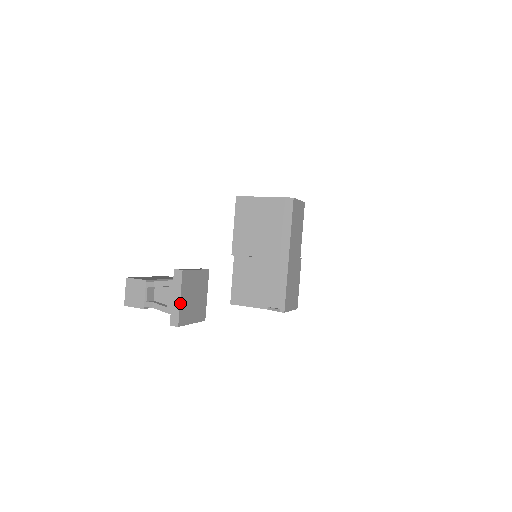
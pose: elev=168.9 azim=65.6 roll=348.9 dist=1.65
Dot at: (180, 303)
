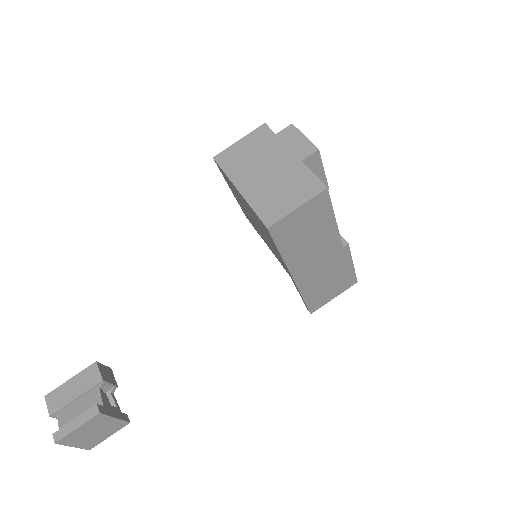
Dot at: (76, 447)
